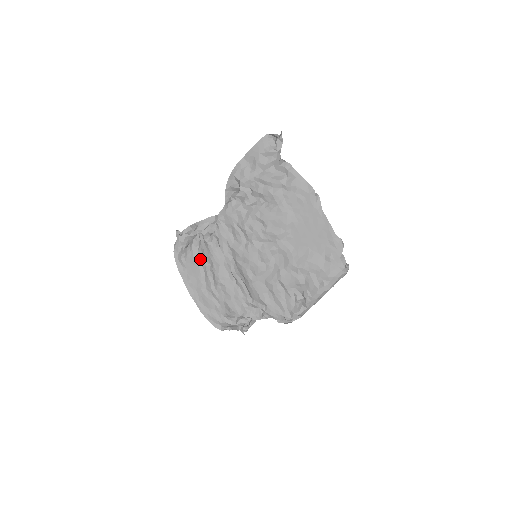
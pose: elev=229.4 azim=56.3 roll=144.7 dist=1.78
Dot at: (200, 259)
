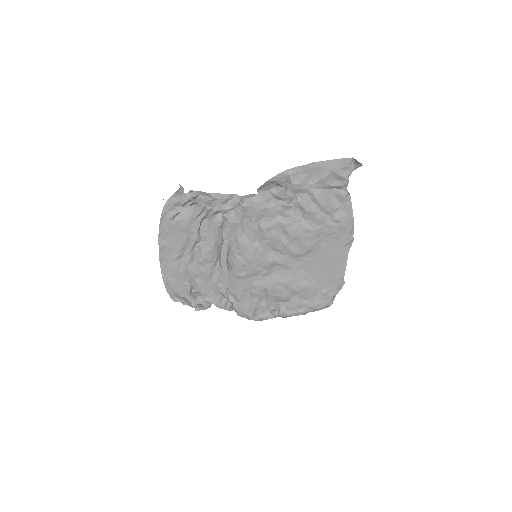
Dot at: (193, 230)
